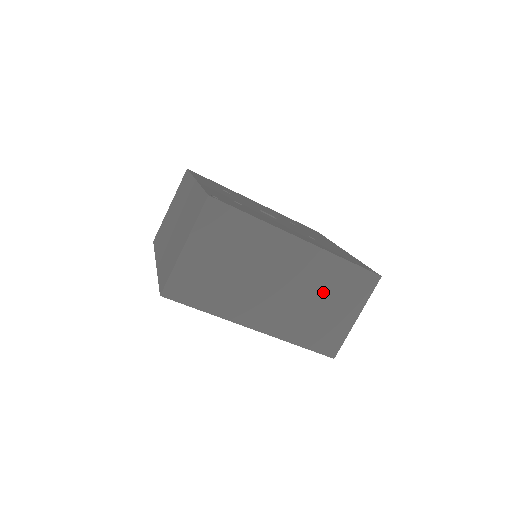
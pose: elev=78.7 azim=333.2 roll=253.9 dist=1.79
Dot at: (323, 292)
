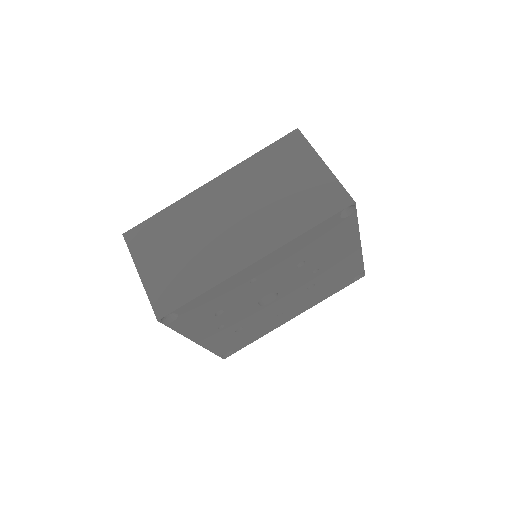
Dot at: (270, 184)
